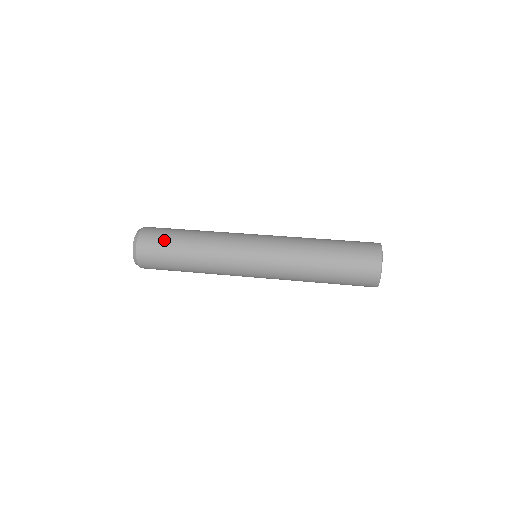
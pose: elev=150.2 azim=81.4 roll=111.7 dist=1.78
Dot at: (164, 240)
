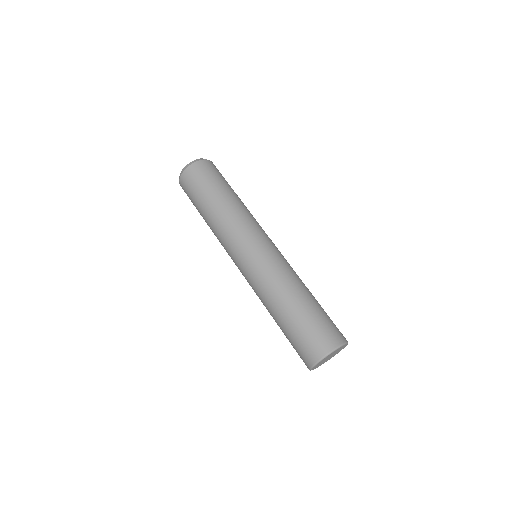
Dot at: (205, 183)
